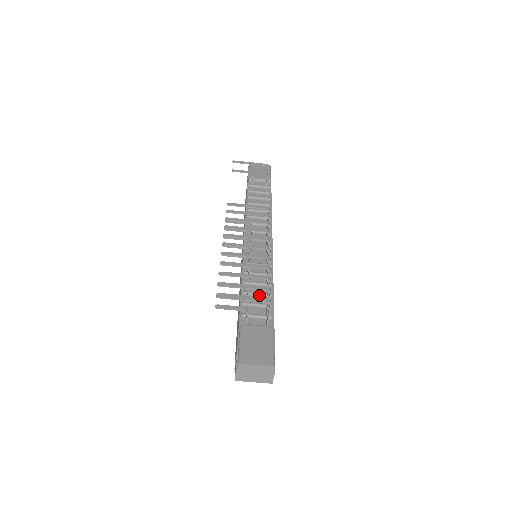
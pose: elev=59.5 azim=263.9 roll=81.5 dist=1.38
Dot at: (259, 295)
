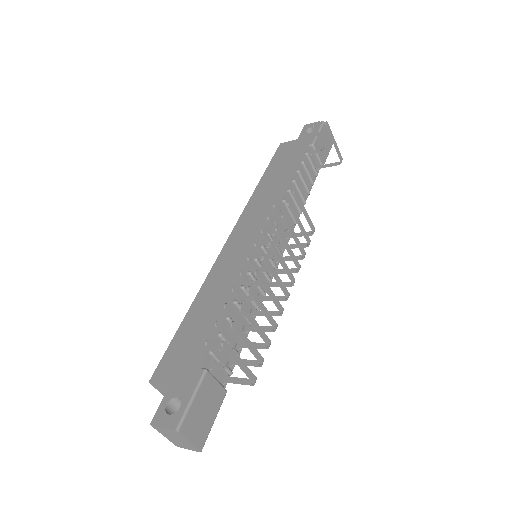
Dot at: occluded
